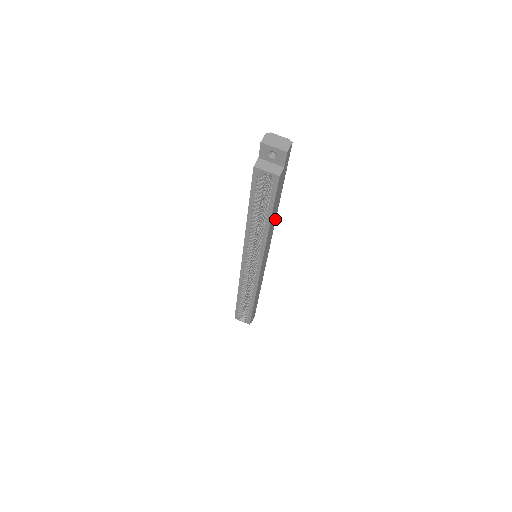
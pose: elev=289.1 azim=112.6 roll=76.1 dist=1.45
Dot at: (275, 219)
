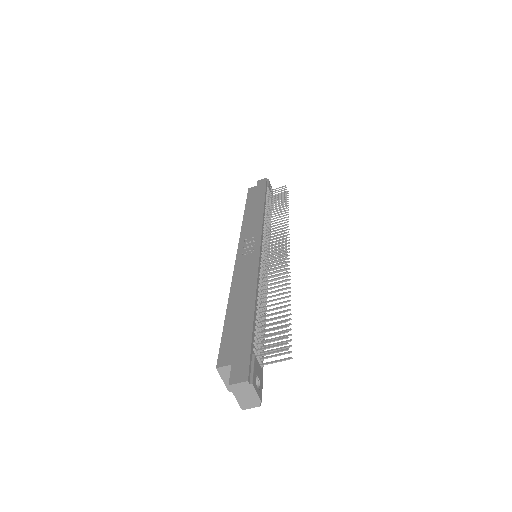
Dot at: occluded
